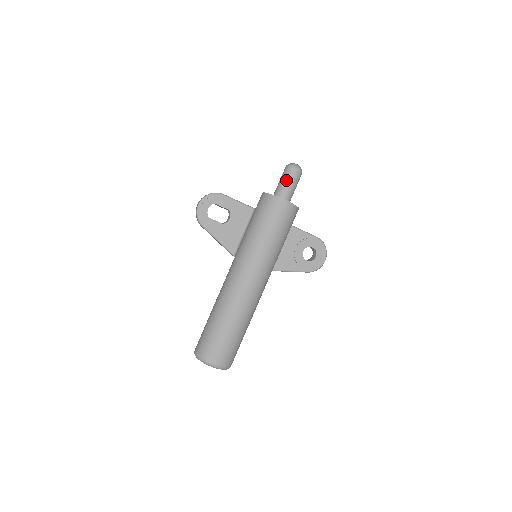
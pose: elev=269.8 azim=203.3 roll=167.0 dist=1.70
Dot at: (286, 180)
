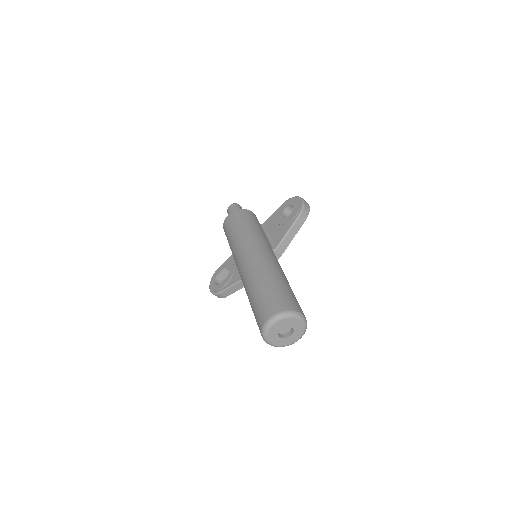
Dot at: occluded
